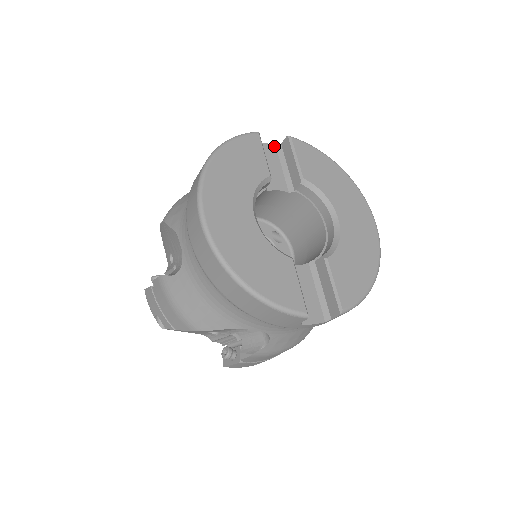
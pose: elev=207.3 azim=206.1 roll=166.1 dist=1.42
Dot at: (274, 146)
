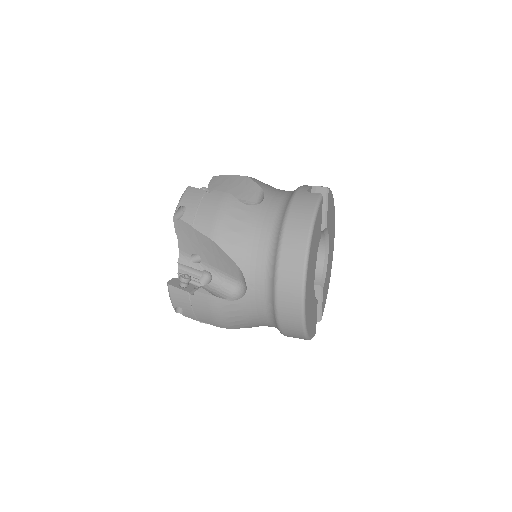
Dot at: (311, 188)
